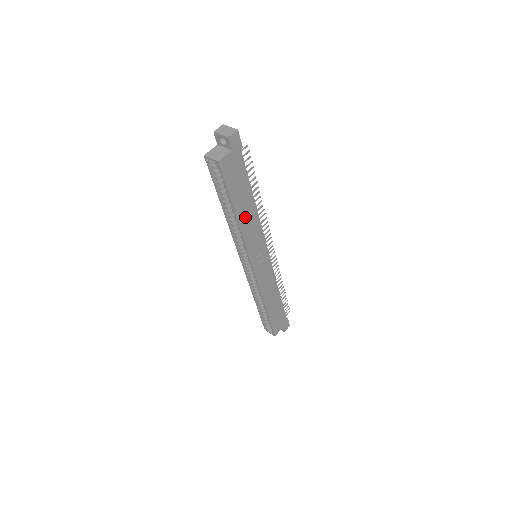
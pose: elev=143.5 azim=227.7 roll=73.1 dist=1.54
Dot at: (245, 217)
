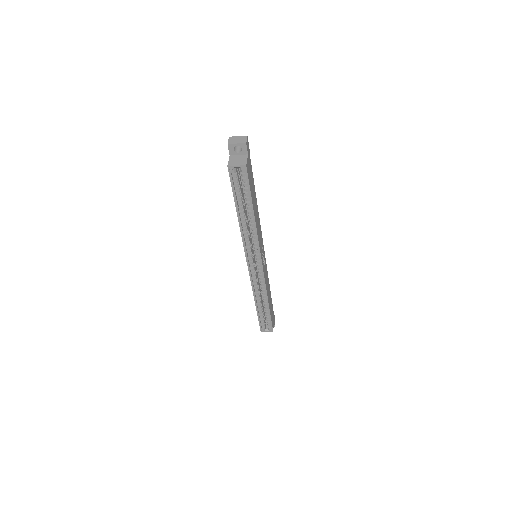
Dot at: (256, 216)
